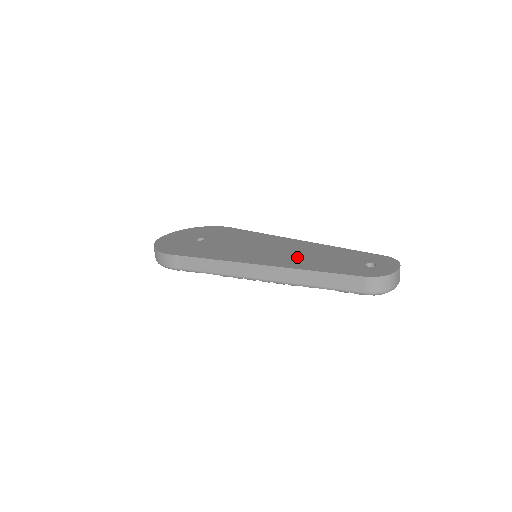
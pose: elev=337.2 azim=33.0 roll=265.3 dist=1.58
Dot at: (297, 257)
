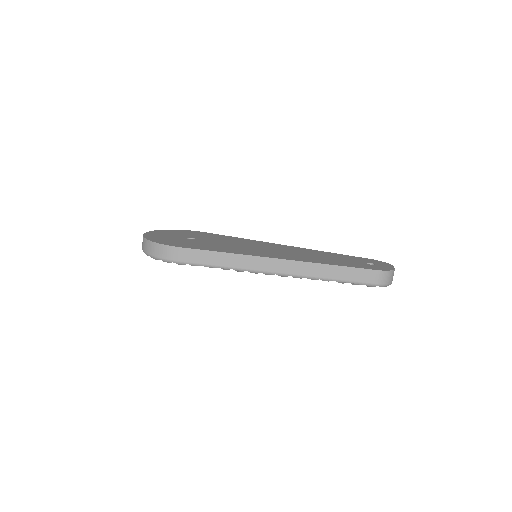
Dot at: (306, 256)
